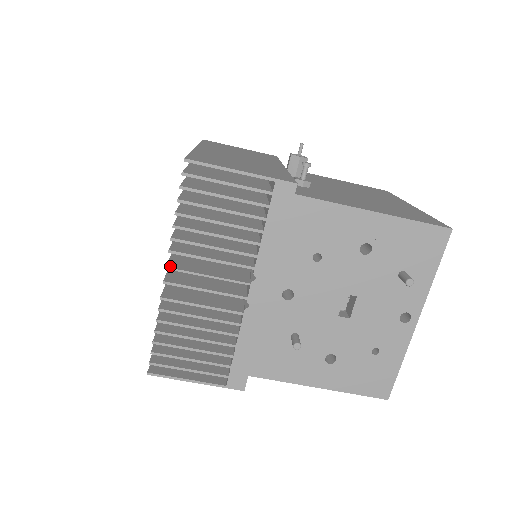
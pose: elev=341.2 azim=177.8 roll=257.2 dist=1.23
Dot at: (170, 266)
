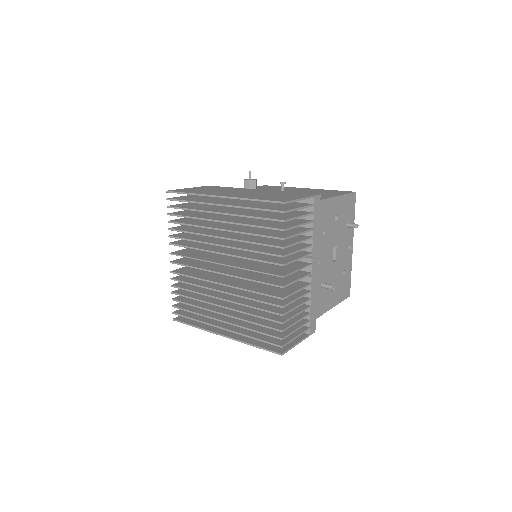
Dot at: (282, 275)
